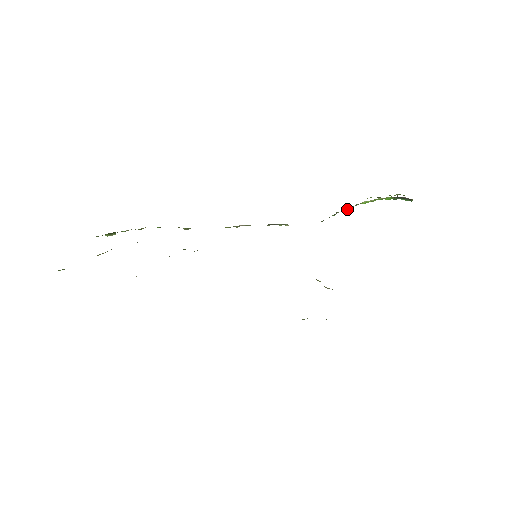
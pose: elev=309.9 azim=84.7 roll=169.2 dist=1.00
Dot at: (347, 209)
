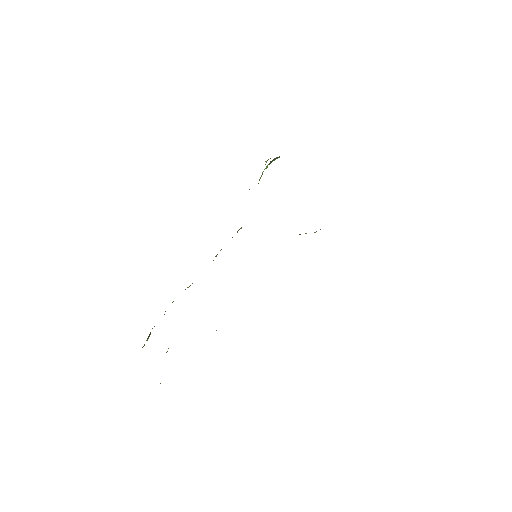
Dot at: occluded
